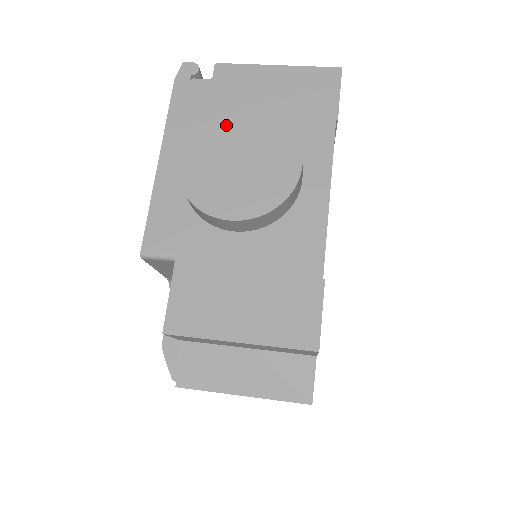
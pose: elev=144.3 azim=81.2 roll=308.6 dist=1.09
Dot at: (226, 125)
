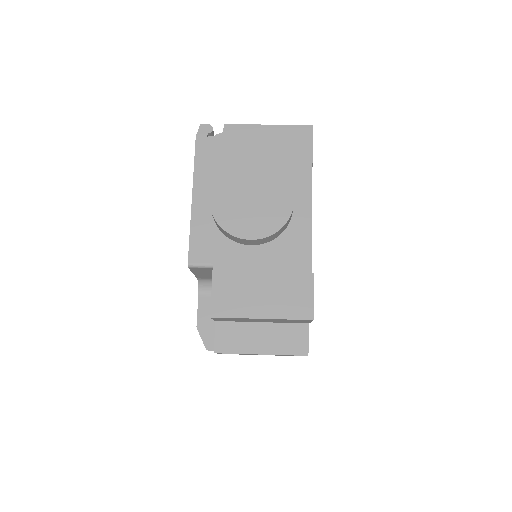
Dot at: (240, 174)
